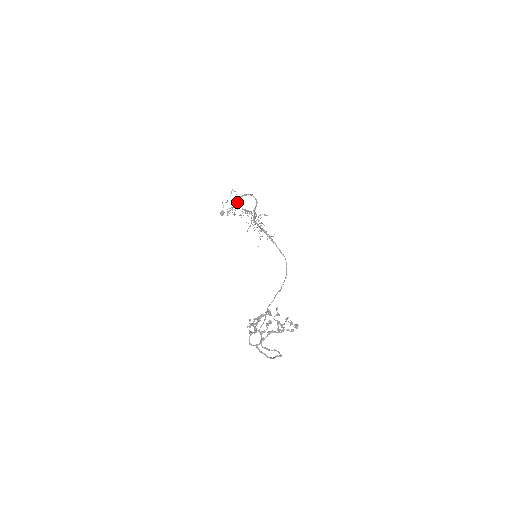
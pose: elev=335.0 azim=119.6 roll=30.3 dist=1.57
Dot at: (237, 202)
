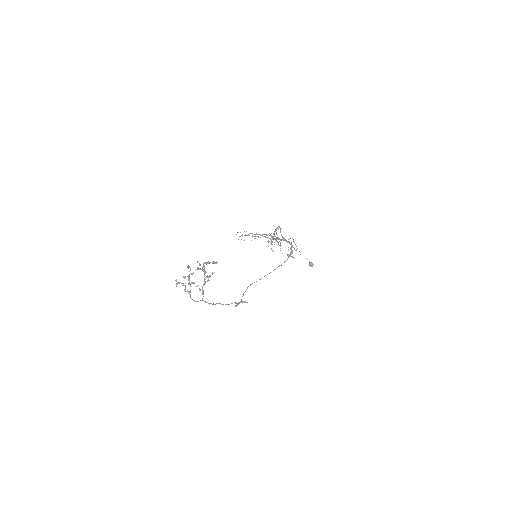
Dot at: occluded
